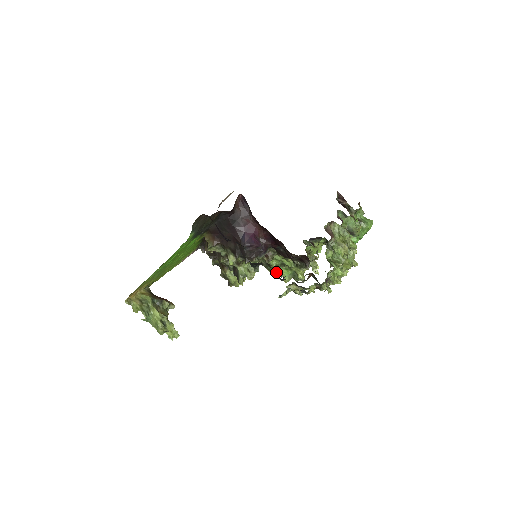
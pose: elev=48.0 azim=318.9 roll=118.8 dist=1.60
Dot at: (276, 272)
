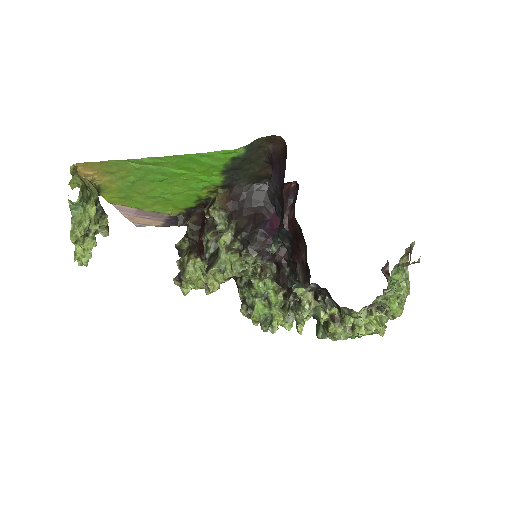
Dot at: (247, 302)
